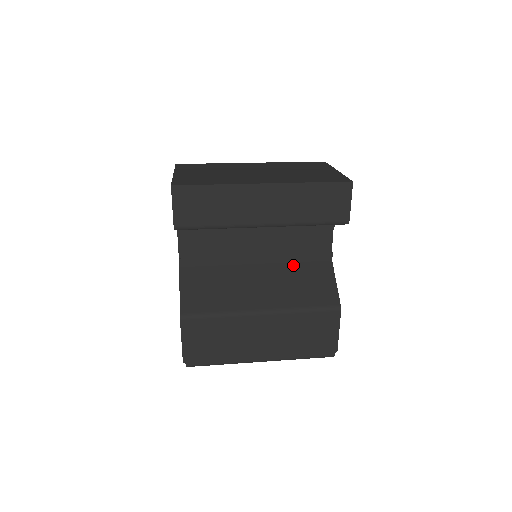
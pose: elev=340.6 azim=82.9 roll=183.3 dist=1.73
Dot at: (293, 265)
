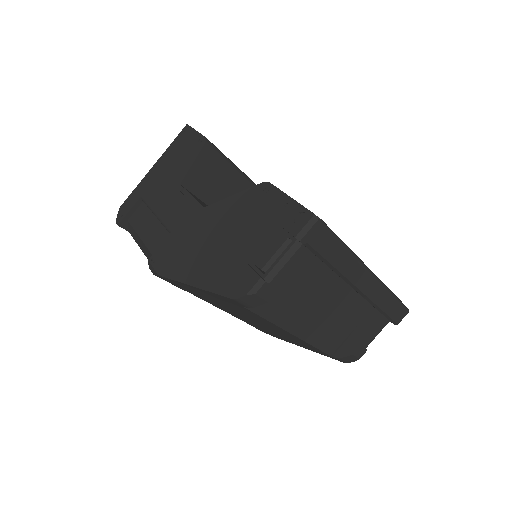
Dot at: occluded
